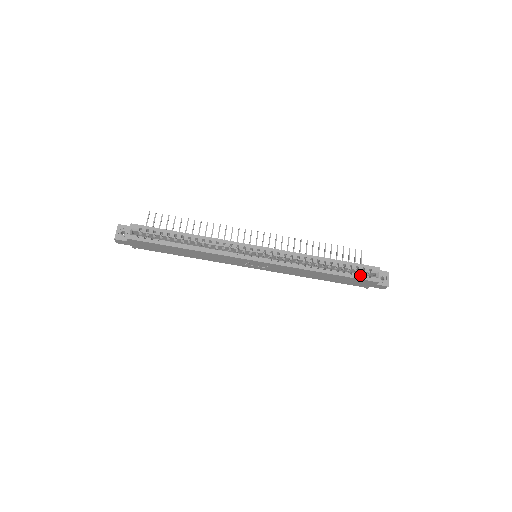
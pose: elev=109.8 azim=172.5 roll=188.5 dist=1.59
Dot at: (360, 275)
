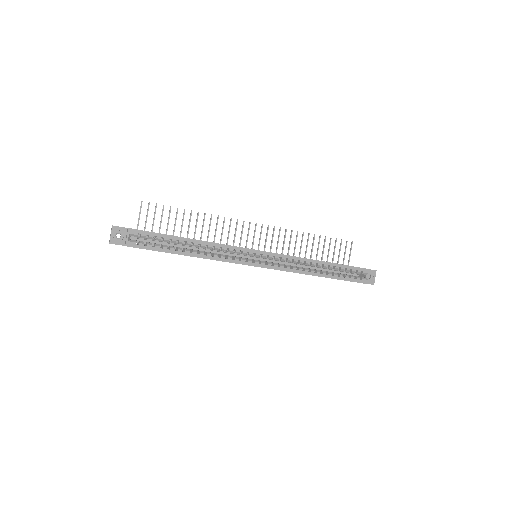
Dot at: (352, 278)
